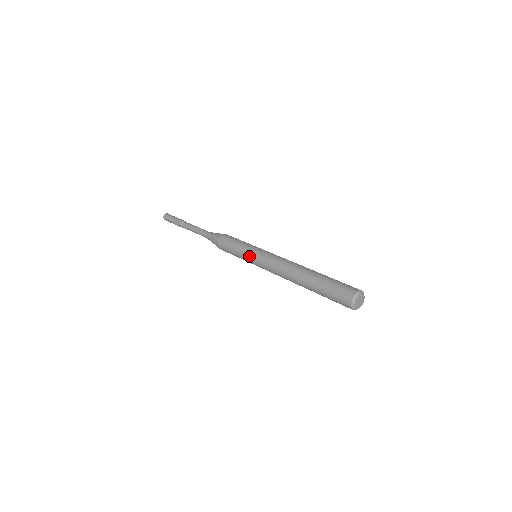
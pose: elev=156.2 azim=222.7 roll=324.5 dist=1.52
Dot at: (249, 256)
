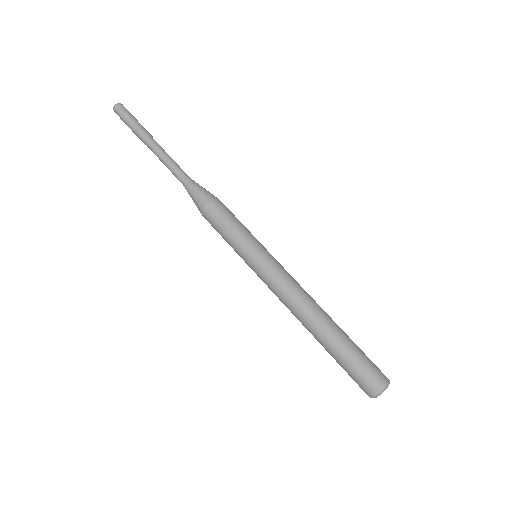
Dot at: (247, 261)
